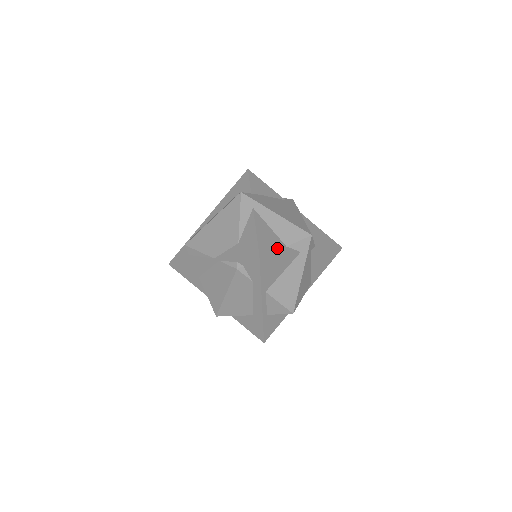
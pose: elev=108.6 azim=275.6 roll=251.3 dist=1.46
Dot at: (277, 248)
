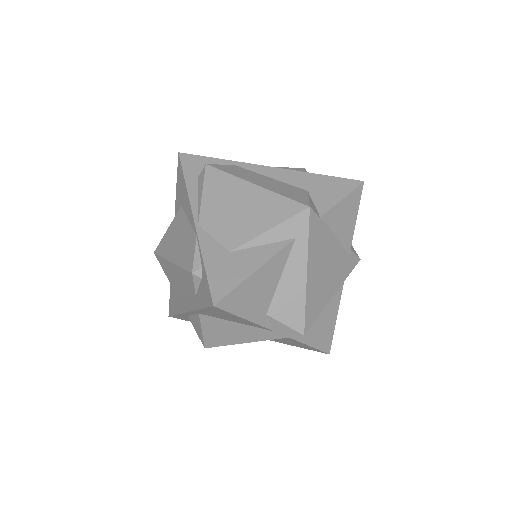
Dot at: (252, 309)
